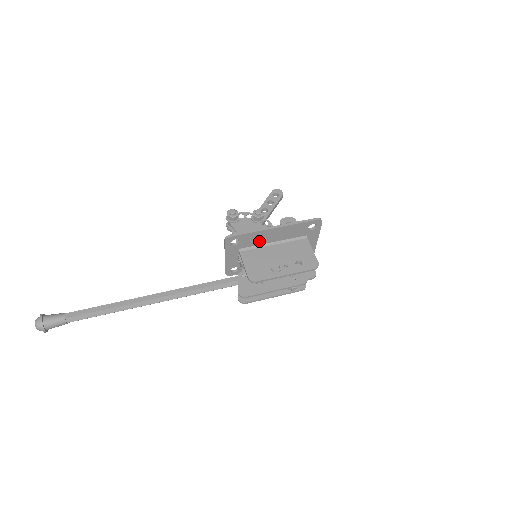
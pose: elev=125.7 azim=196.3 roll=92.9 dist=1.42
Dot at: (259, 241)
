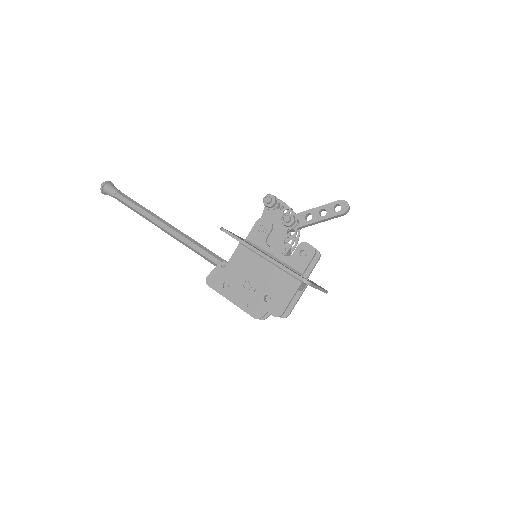
Dot at: occluded
